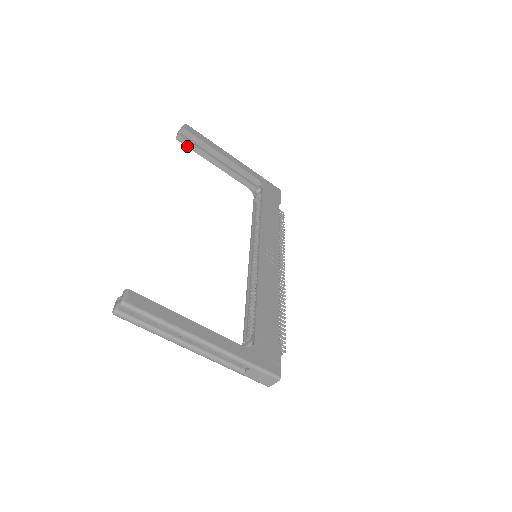
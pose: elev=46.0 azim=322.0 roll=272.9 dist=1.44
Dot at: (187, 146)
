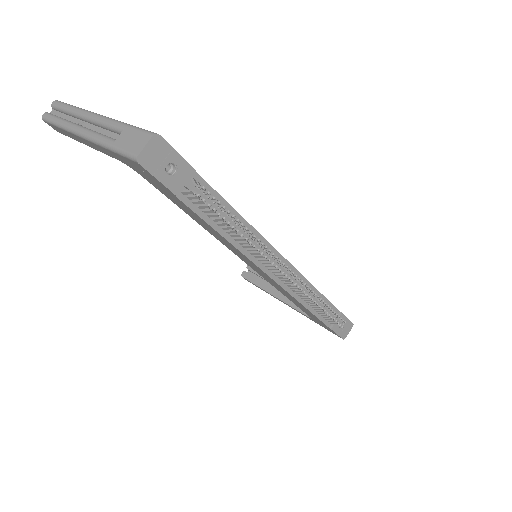
Dot at: (250, 281)
